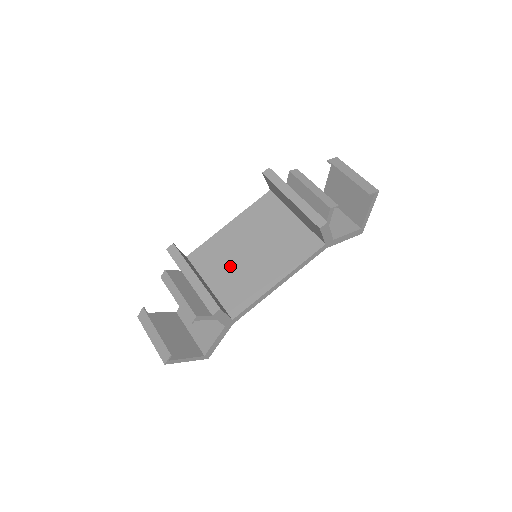
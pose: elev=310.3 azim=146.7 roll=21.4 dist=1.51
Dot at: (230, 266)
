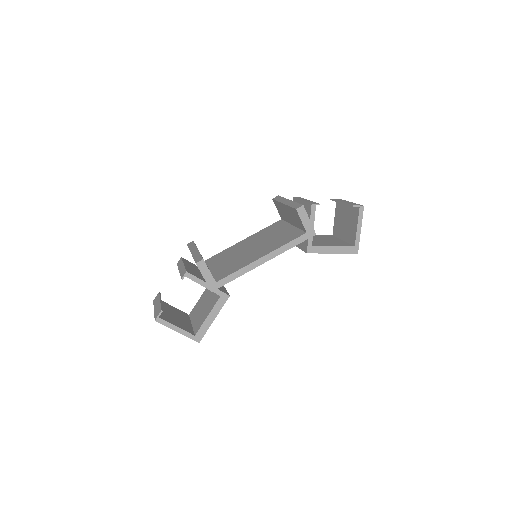
Dot at: (231, 258)
